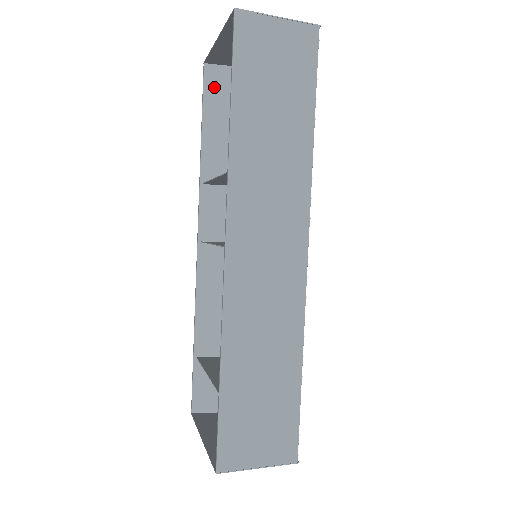
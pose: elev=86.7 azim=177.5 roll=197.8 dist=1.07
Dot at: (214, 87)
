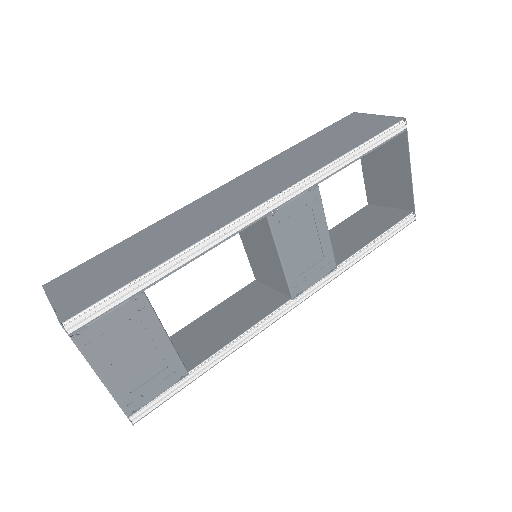
Dot at: (361, 214)
